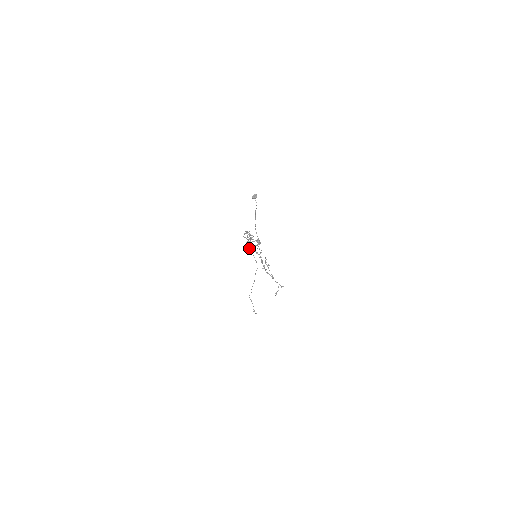
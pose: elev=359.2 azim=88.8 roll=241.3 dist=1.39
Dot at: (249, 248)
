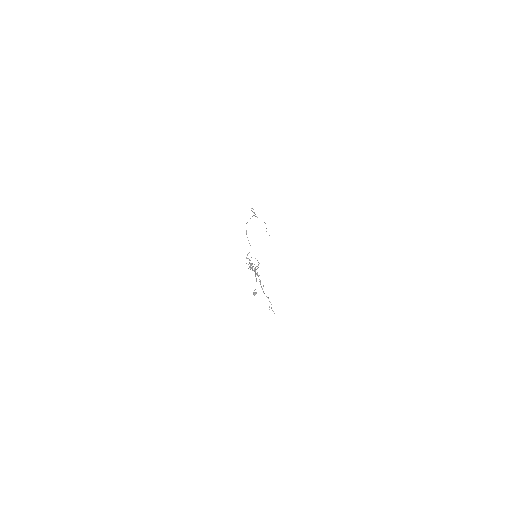
Dot at: (251, 267)
